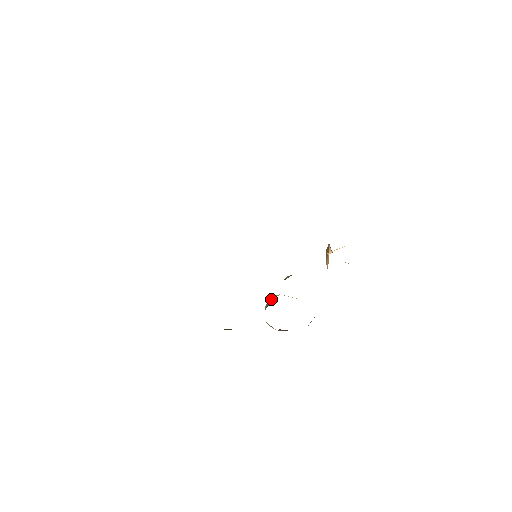
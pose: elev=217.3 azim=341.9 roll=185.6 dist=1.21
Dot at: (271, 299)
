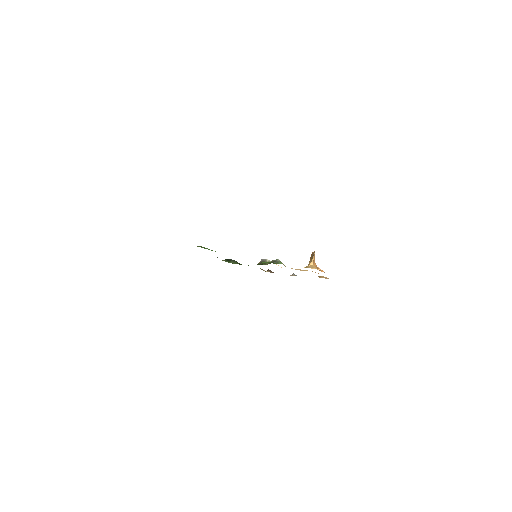
Dot at: (265, 261)
